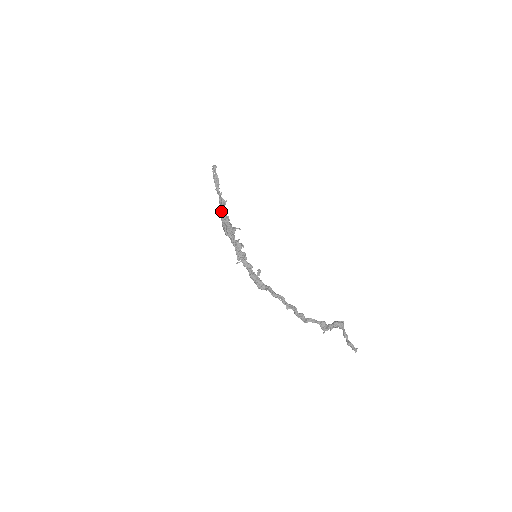
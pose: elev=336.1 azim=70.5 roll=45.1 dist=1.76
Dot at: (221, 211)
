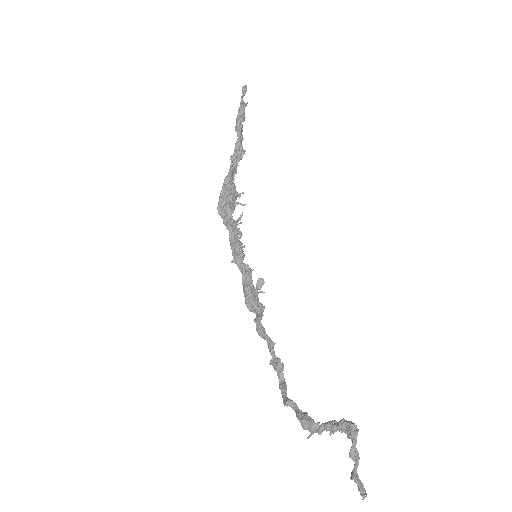
Dot at: (229, 170)
